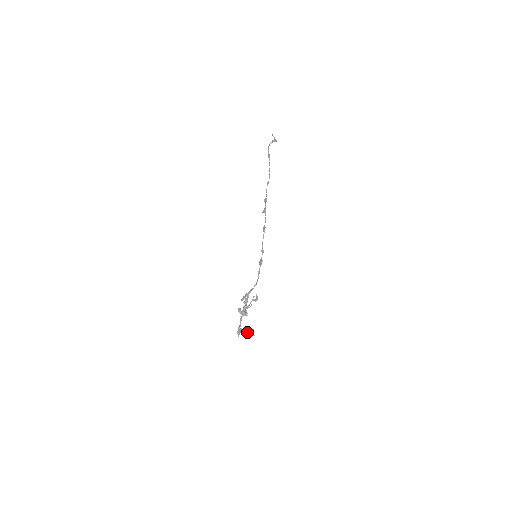
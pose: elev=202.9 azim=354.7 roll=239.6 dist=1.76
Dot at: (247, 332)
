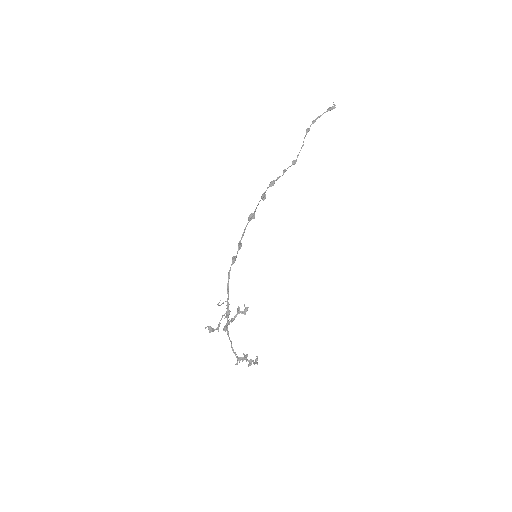
Dot at: (251, 360)
